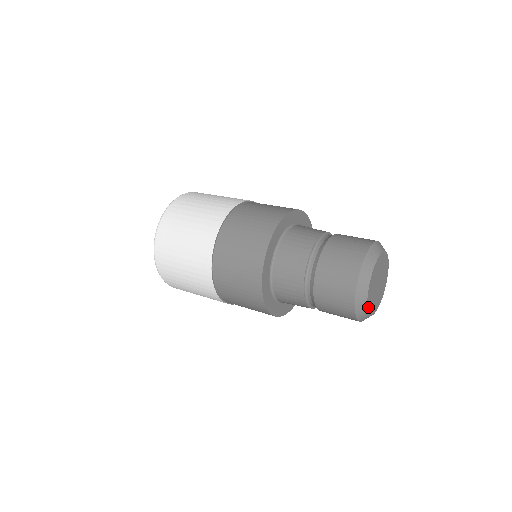
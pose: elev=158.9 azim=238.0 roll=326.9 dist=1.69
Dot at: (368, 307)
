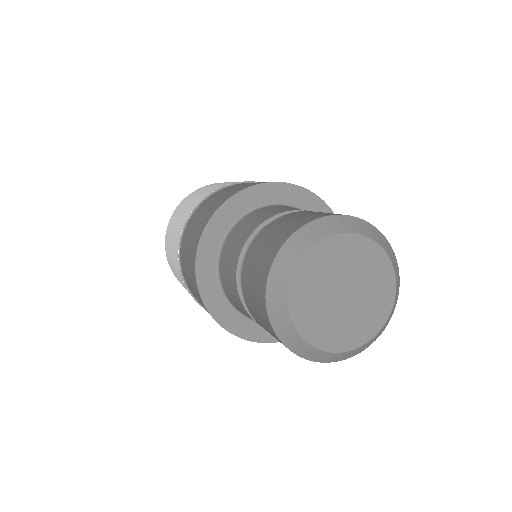
Dot at: (330, 347)
